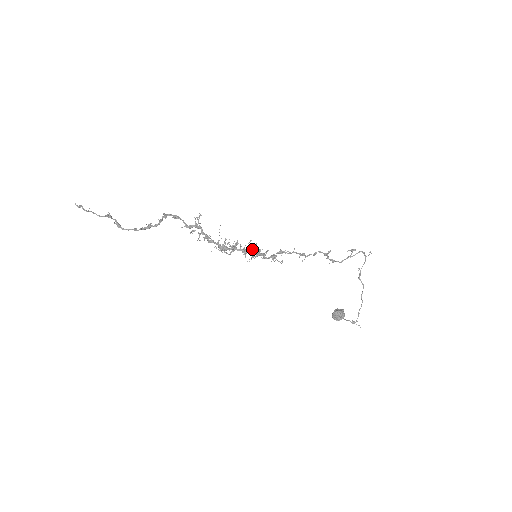
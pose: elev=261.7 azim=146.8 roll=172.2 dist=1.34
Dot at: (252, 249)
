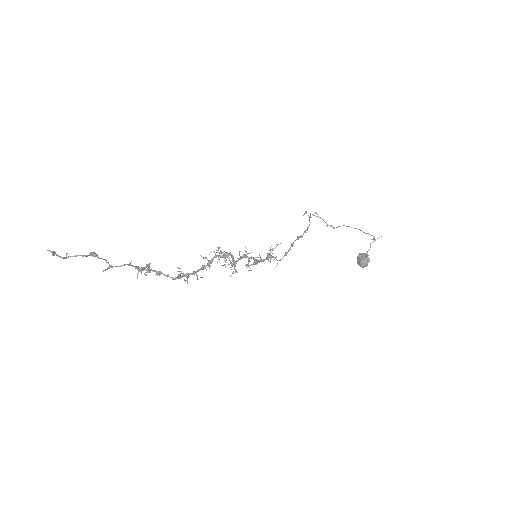
Dot at: (247, 257)
